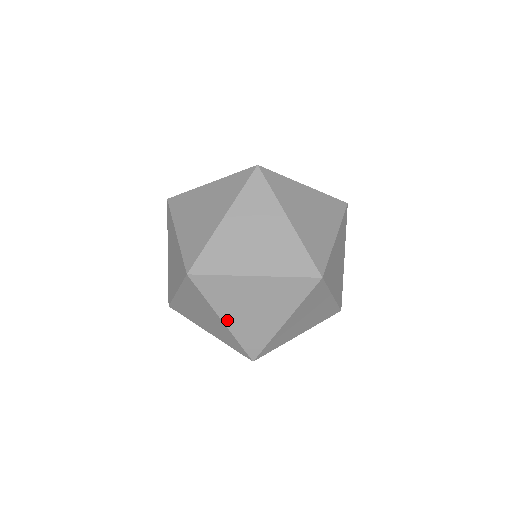
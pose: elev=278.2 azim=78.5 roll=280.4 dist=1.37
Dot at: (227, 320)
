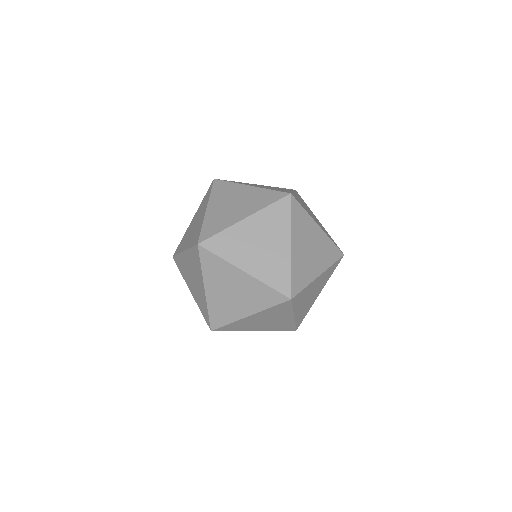
Dot at: (296, 314)
